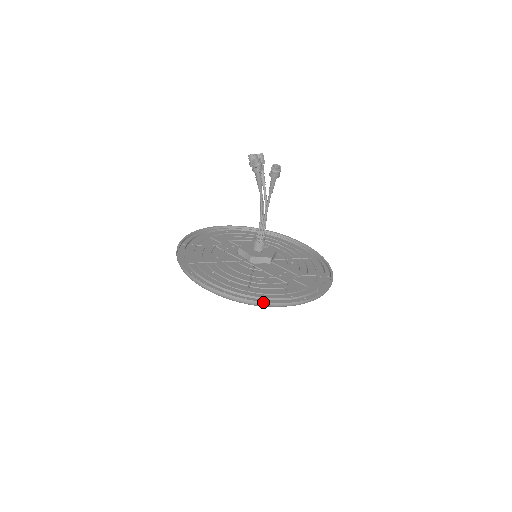
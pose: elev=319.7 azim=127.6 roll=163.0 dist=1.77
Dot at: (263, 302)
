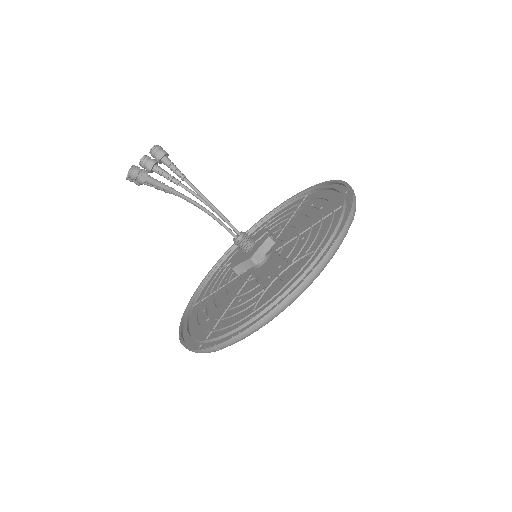
Dot at: (208, 348)
